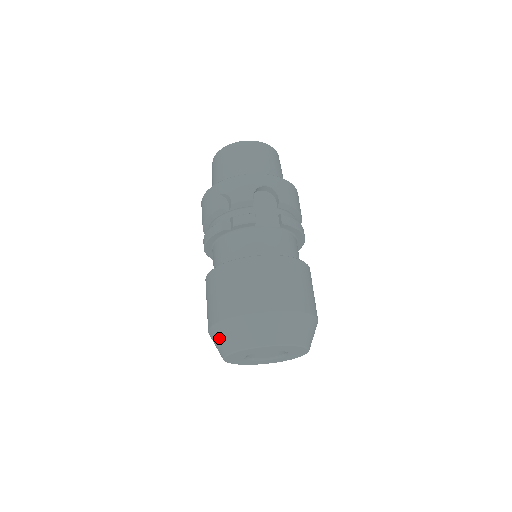
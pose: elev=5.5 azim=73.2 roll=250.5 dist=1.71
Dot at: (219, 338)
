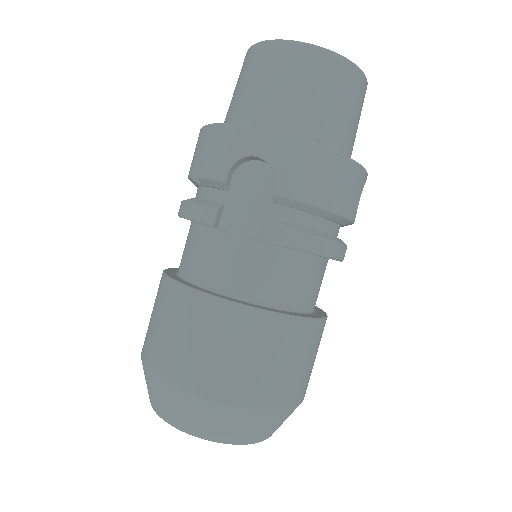
Dot at: occluded
